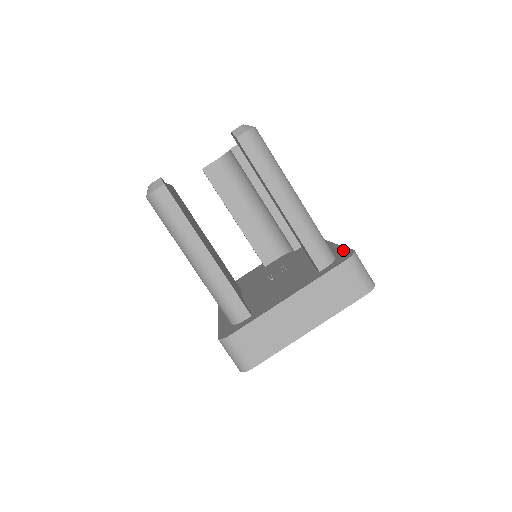
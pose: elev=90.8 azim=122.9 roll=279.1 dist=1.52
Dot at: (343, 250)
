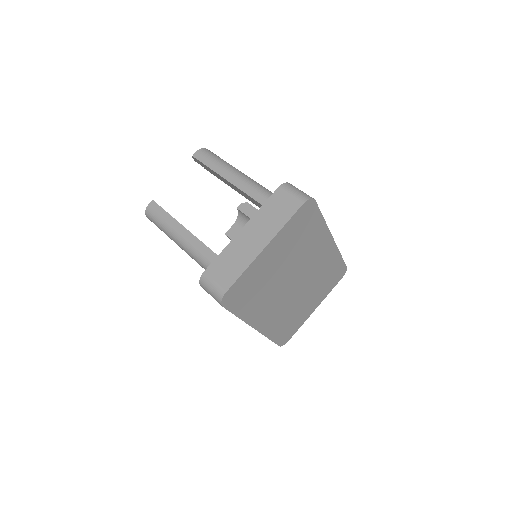
Dot at: occluded
